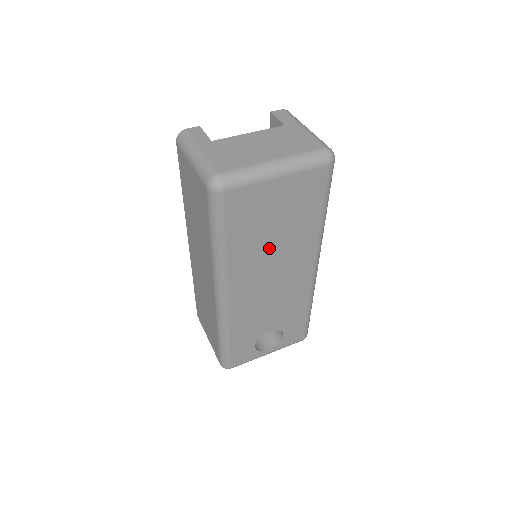
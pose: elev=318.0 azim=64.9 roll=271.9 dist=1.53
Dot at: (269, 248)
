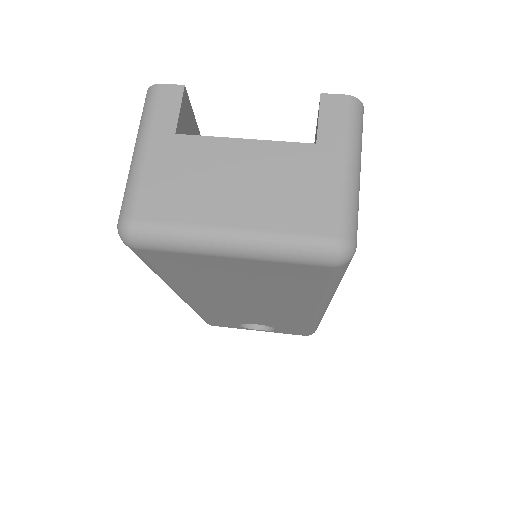
Dot at: (236, 291)
